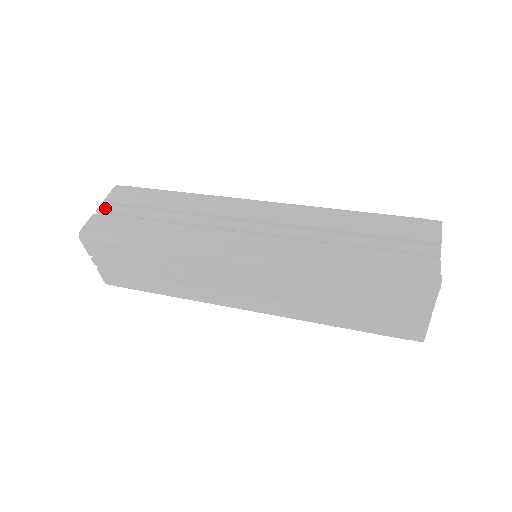
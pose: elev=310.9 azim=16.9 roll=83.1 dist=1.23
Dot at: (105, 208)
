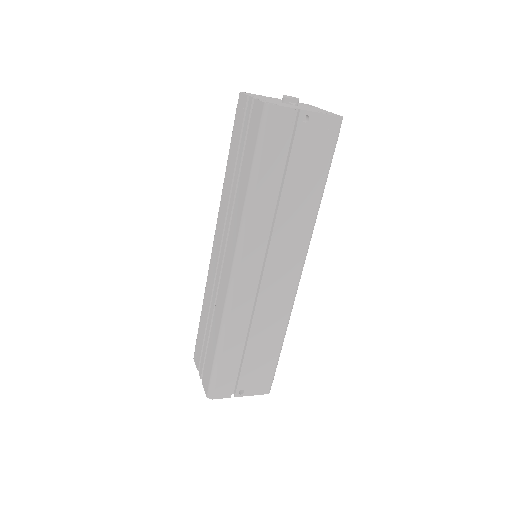
Dot at: occluded
